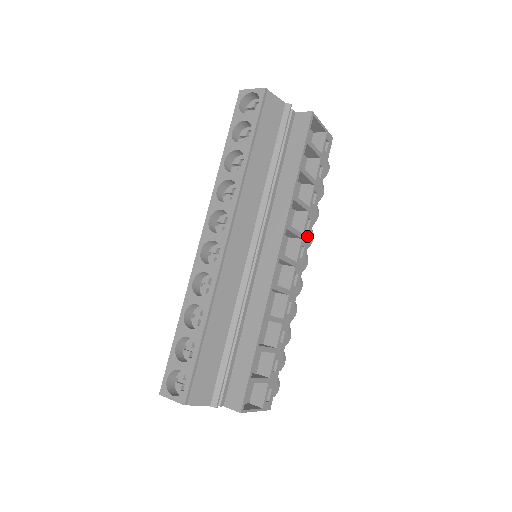
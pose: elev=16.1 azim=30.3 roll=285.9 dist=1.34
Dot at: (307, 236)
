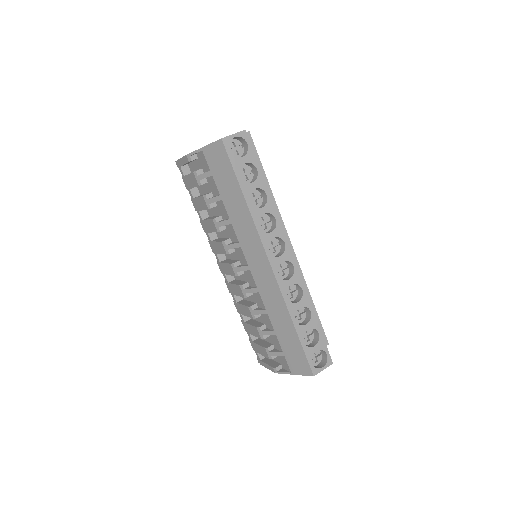
Dot at: occluded
